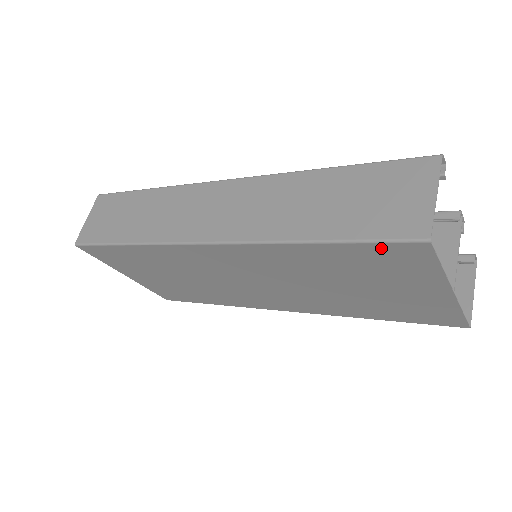
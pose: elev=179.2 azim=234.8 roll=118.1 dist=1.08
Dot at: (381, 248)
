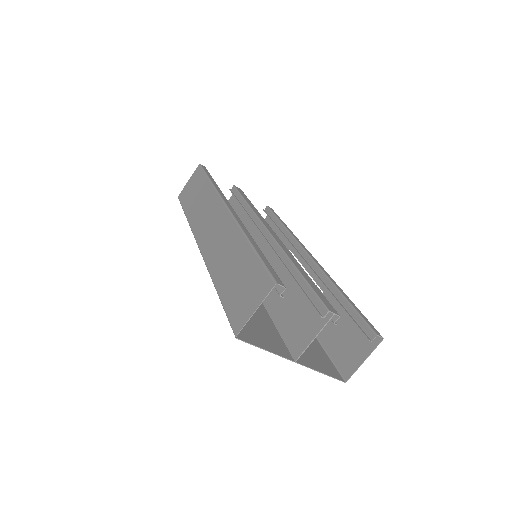
Dot at: occluded
